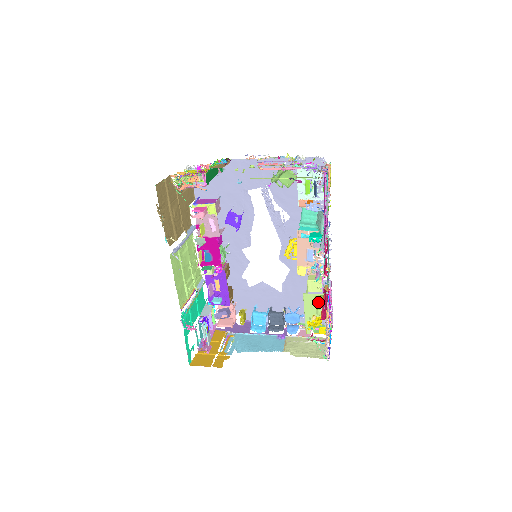
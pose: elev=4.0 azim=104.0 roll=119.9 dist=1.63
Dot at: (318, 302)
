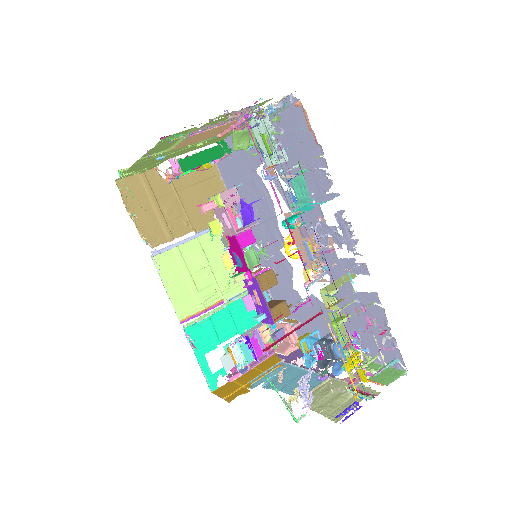
Dot at: (376, 329)
